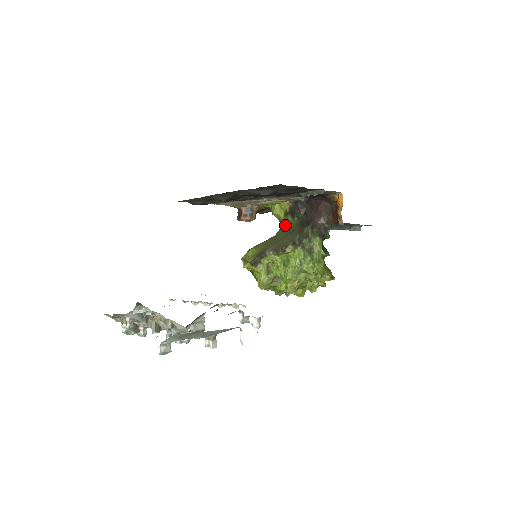
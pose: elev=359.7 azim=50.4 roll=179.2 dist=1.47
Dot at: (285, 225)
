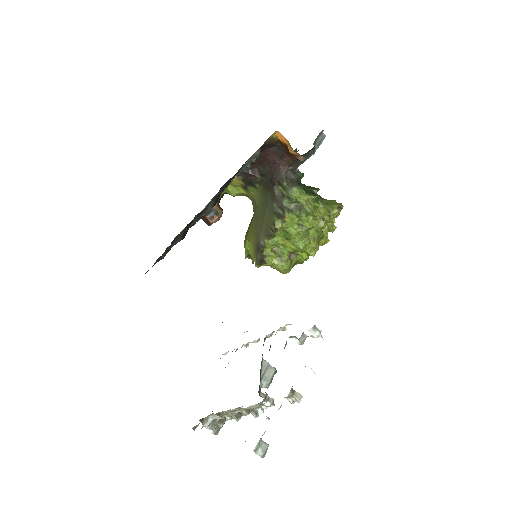
Dot at: (253, 198)
